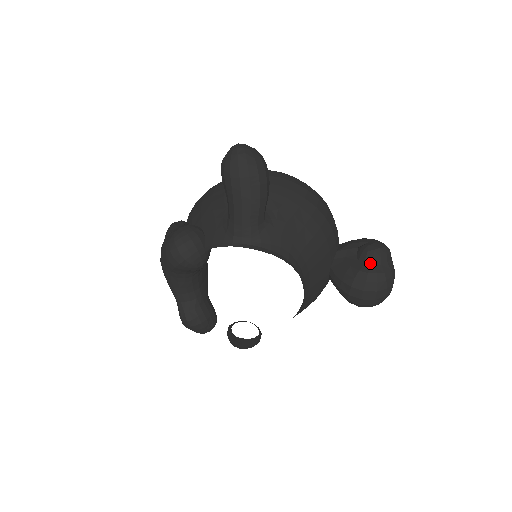
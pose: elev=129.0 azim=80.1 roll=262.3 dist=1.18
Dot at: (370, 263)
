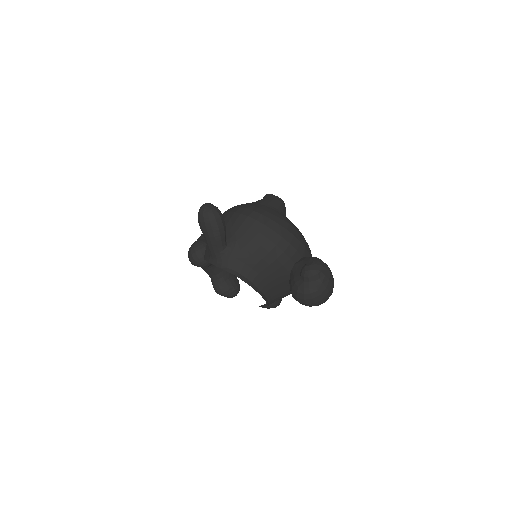
Dot at: (303, 279)
